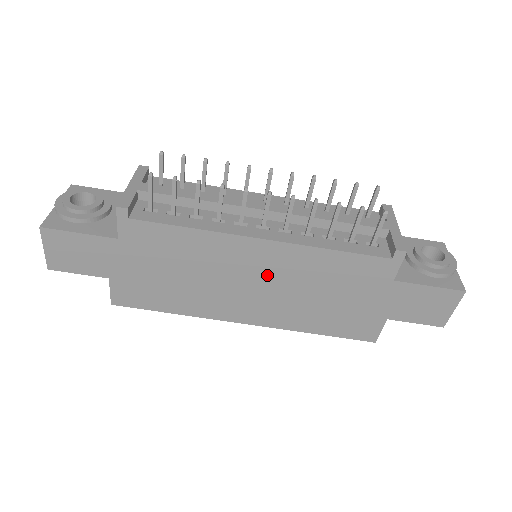
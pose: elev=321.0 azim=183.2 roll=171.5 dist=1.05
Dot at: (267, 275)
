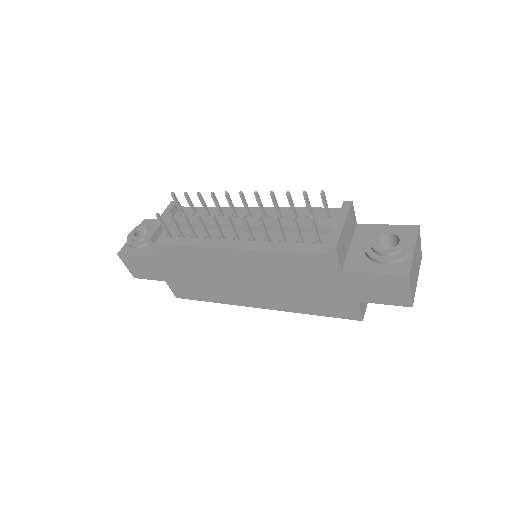
Dot at: (251, 273)
